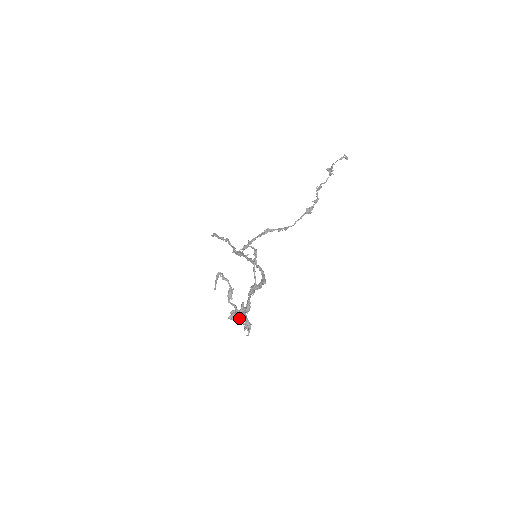
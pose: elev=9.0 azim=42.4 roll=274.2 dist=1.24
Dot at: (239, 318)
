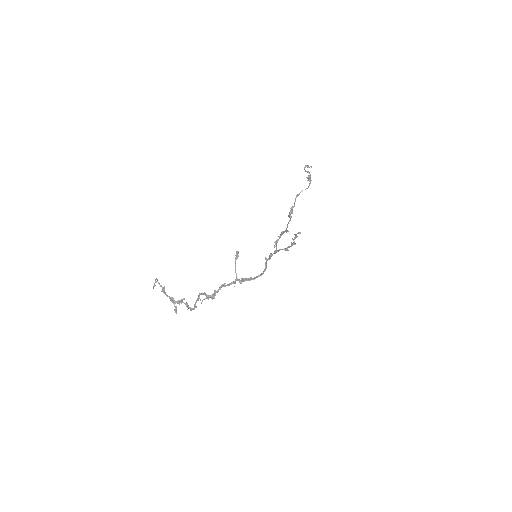
Dot at: (174, 304)
